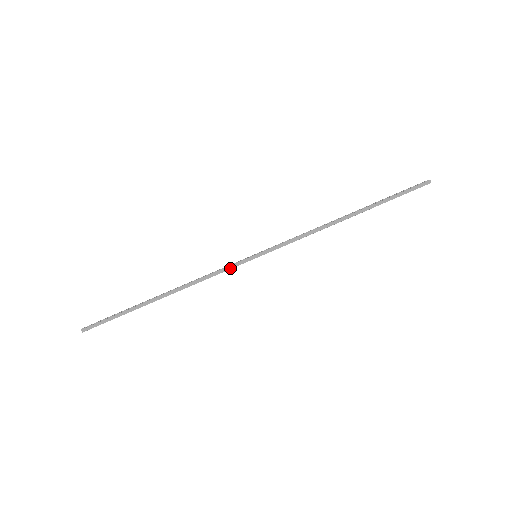
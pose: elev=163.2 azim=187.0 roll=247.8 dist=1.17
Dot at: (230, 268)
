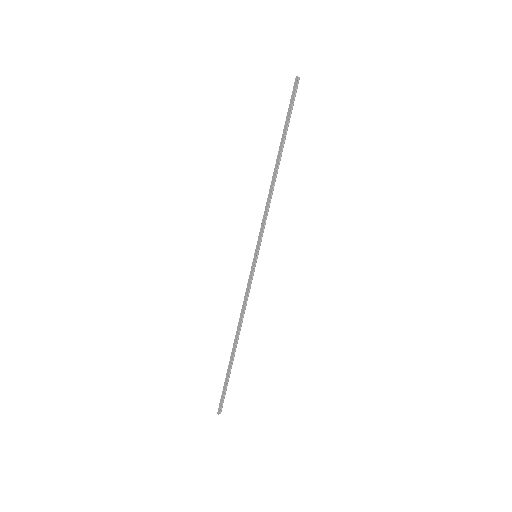
Dot at: (250, 281)
